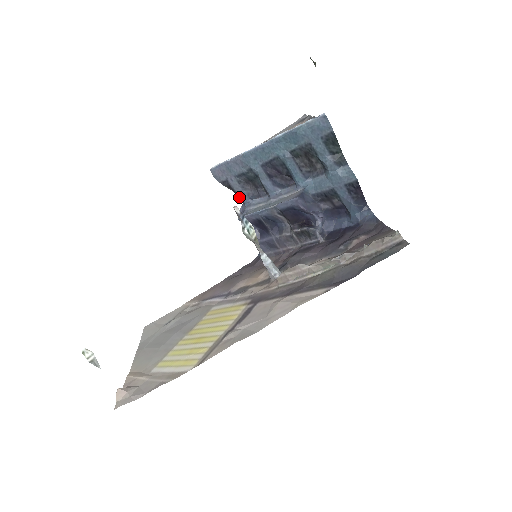
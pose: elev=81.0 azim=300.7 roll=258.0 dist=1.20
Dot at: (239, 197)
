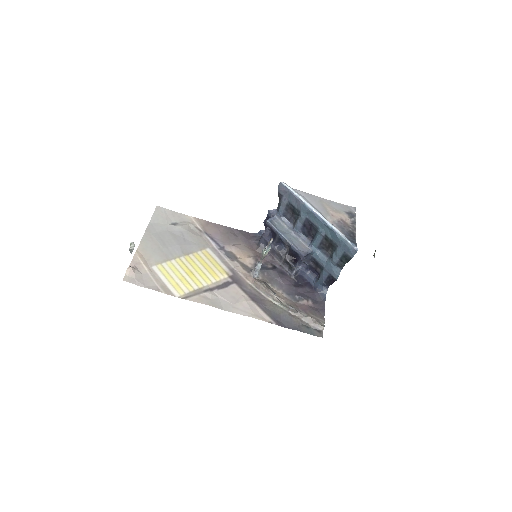
Dot at: (279, 206)
